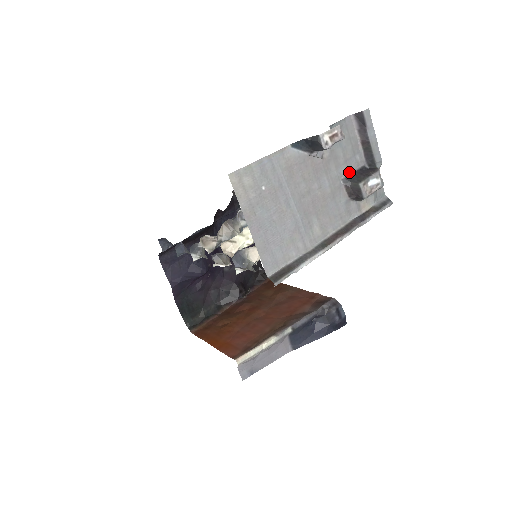
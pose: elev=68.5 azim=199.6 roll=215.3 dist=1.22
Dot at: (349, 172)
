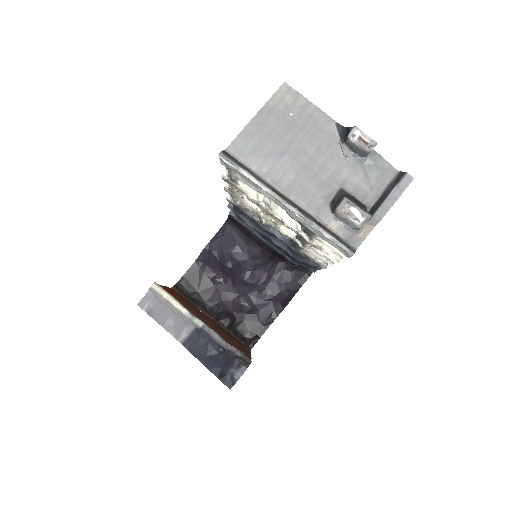
Dot at: (351, 193)
